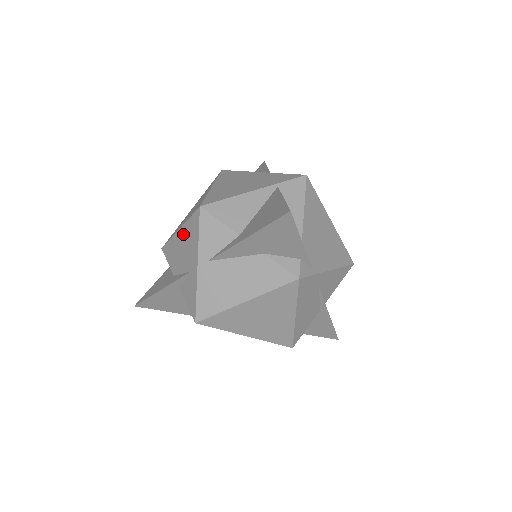
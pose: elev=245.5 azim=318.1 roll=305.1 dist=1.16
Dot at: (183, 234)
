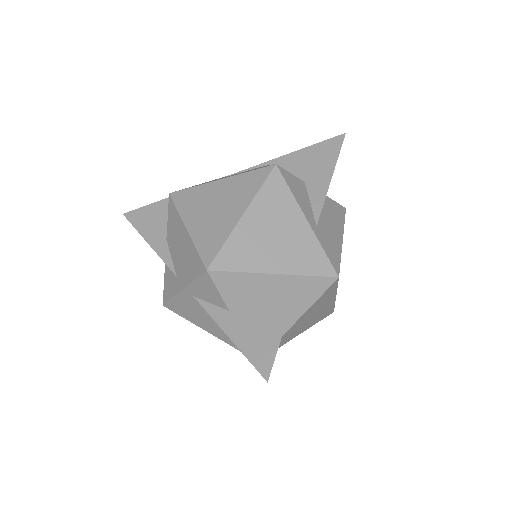
Dot at: (186, 242)
